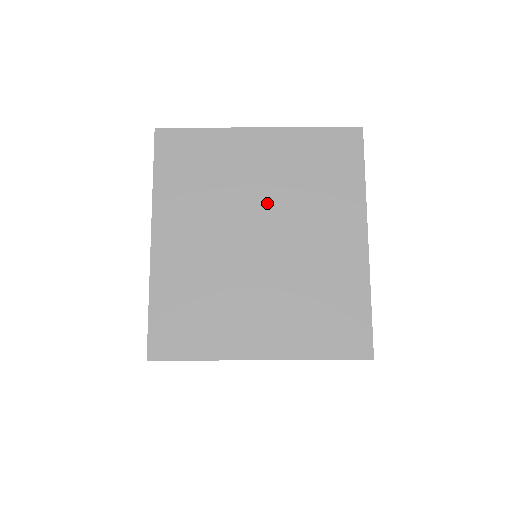
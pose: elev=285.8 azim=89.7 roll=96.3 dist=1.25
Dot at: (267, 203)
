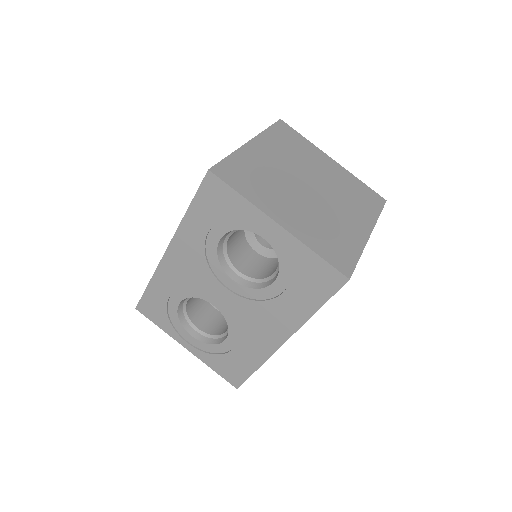
Dot at: (322, 181)
